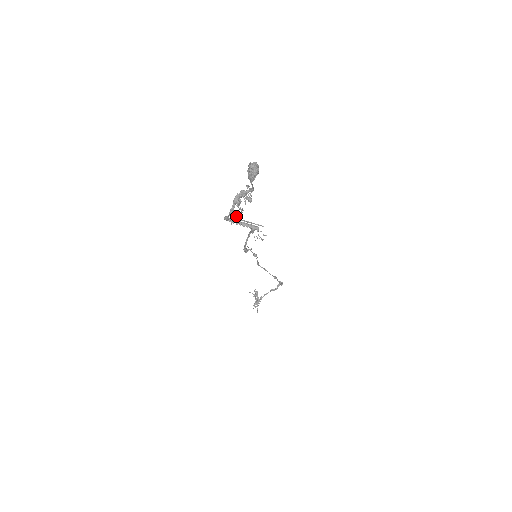
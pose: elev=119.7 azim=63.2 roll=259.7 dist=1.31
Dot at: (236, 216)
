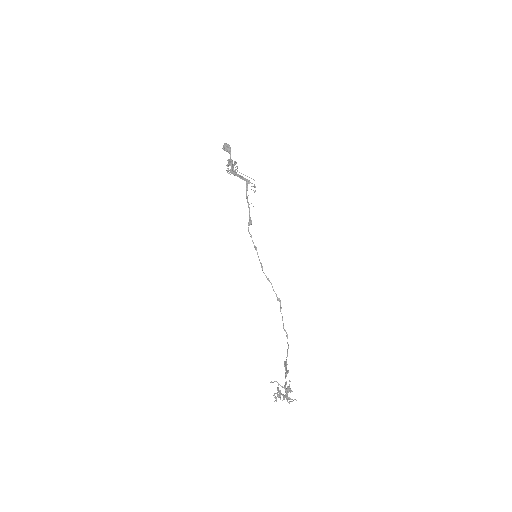
Dot at: (236, 166)
